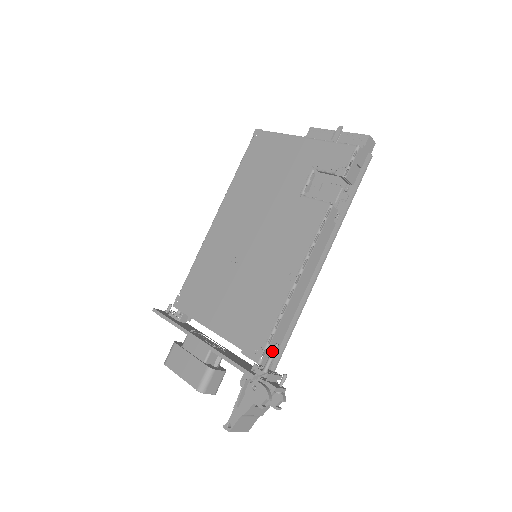
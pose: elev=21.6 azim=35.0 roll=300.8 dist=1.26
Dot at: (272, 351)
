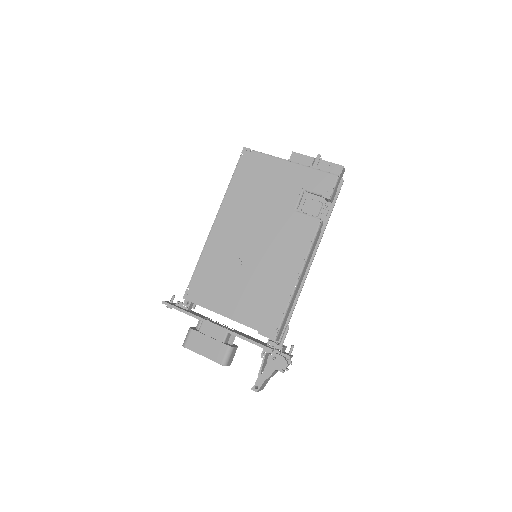
Dot at: (286, 331)
